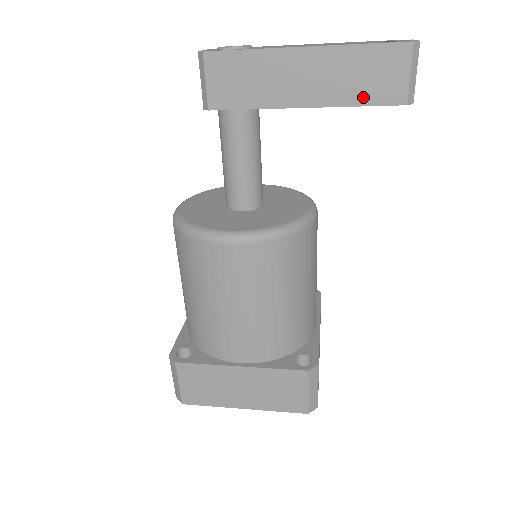
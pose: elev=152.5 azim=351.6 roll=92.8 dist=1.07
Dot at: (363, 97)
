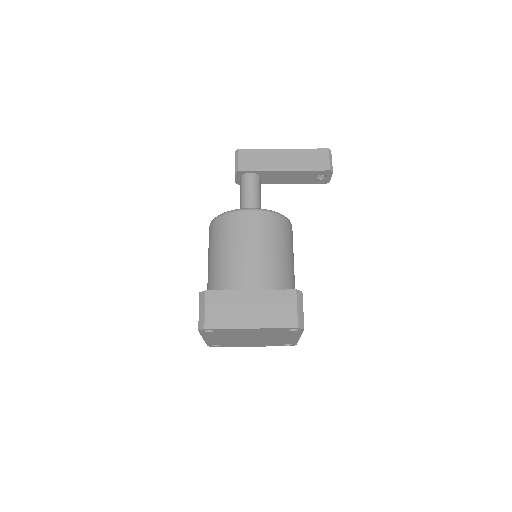
Dot at: (310, 167)
